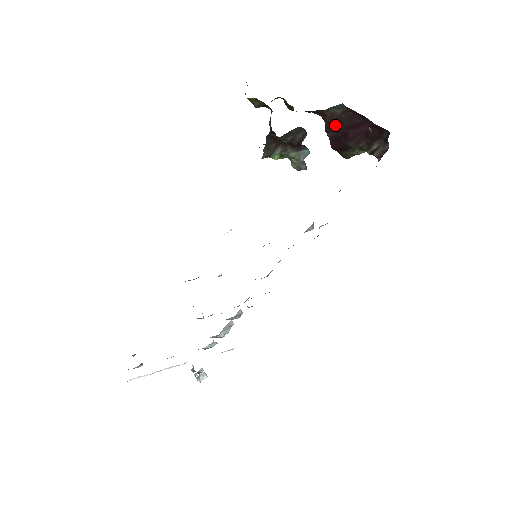
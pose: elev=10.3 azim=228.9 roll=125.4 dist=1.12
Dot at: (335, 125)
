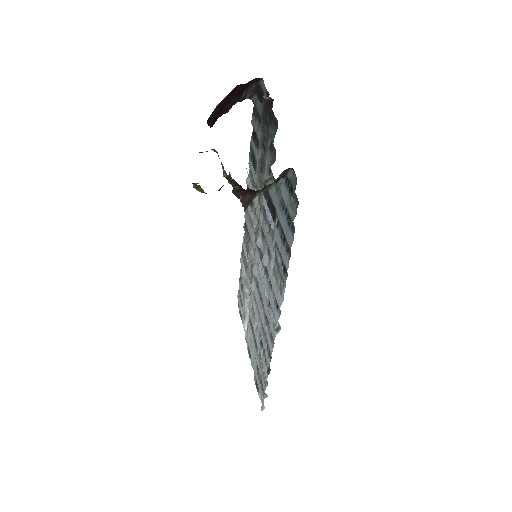
Dot at: (214, 114)
